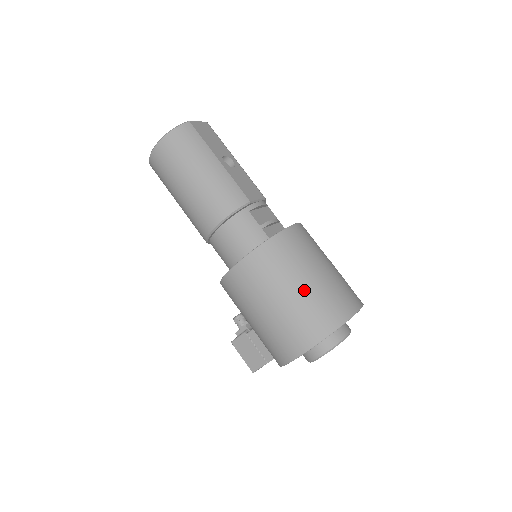
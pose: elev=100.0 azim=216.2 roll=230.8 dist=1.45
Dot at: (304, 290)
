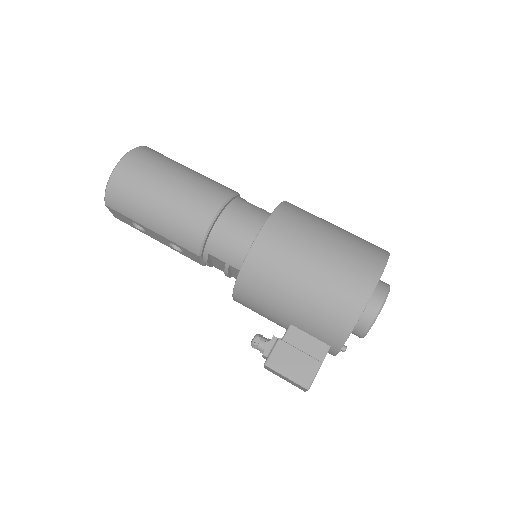
Dot at: (340, 232)
